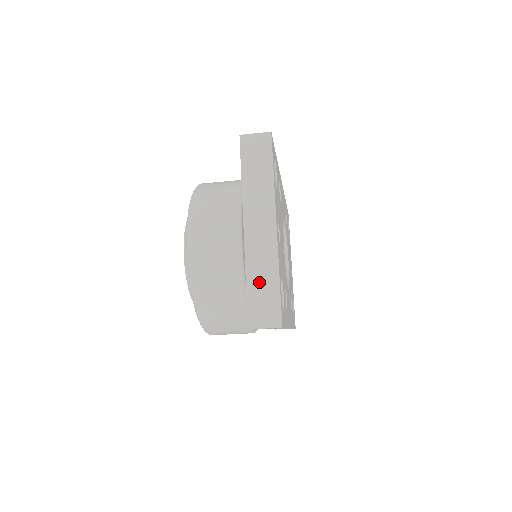
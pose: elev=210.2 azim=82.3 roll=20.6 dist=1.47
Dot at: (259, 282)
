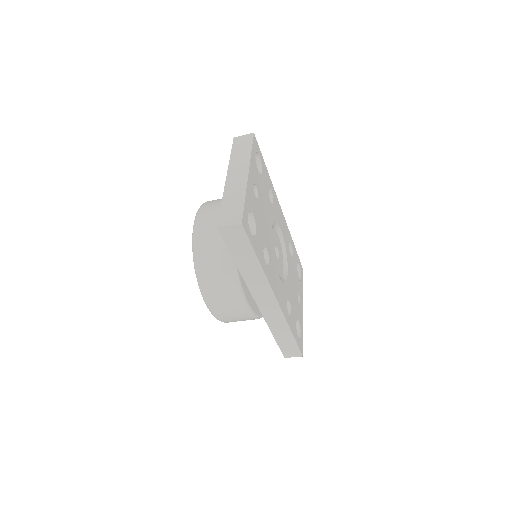
Dot at: (230, 202)
